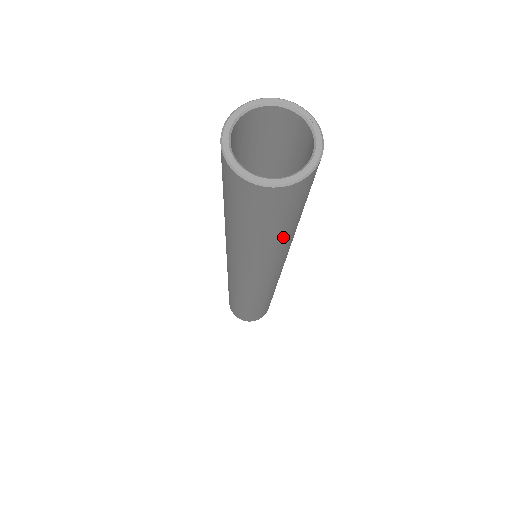
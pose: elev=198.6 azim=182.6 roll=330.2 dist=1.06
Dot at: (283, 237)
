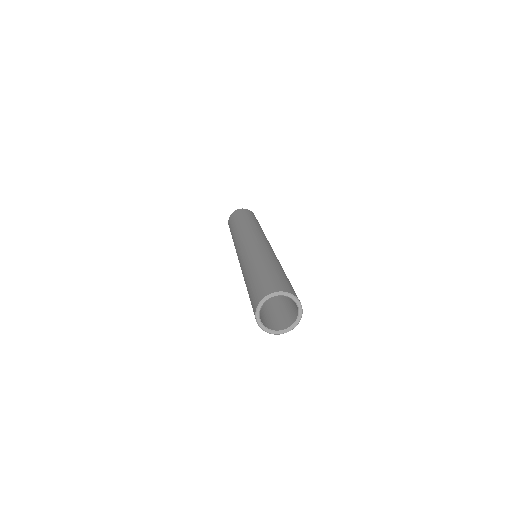
Dot at: occluded
